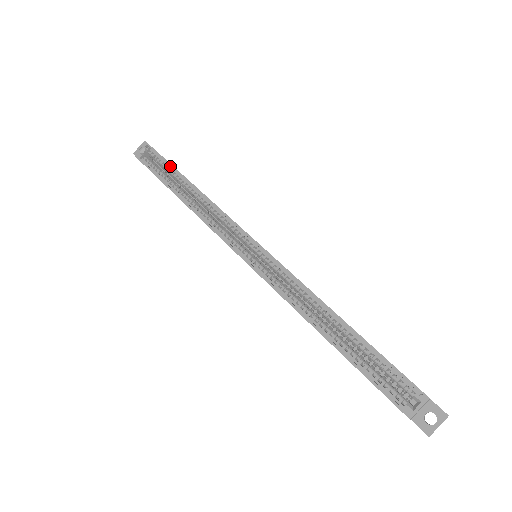
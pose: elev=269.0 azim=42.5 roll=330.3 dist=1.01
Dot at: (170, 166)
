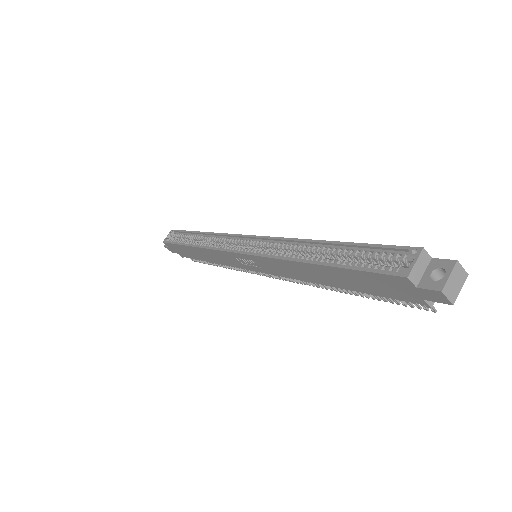
Dot at: (187, 233)
